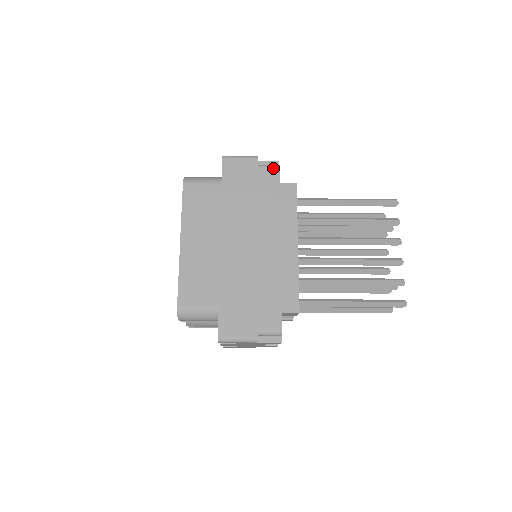
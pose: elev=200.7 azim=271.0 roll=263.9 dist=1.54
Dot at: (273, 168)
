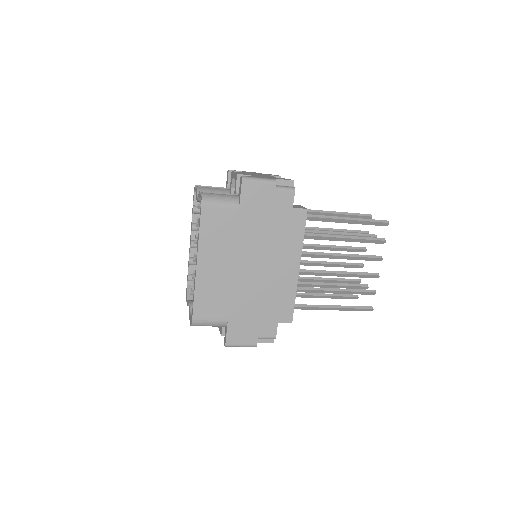
Dot at: (288, 192)
